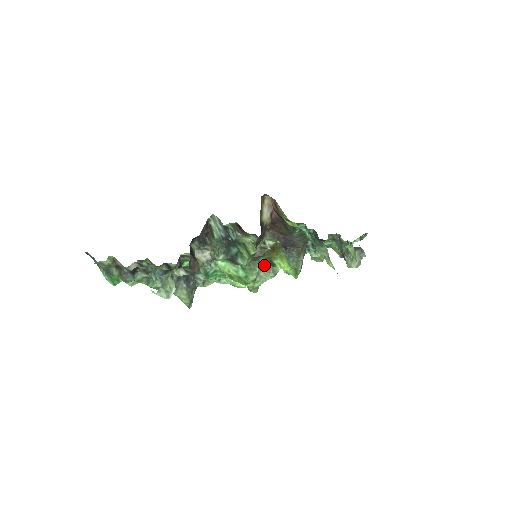
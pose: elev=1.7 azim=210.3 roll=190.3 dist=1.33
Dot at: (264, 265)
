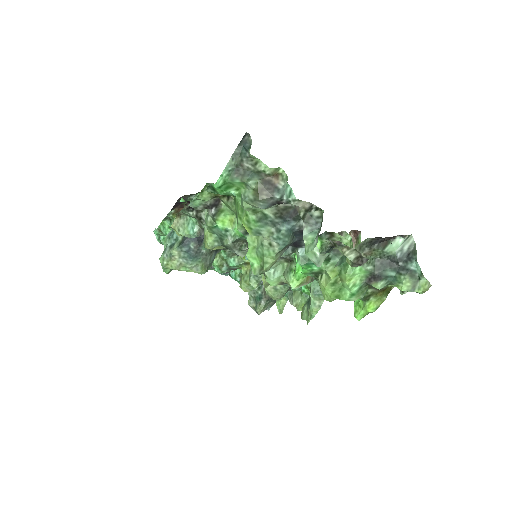
Dot at: occluded
